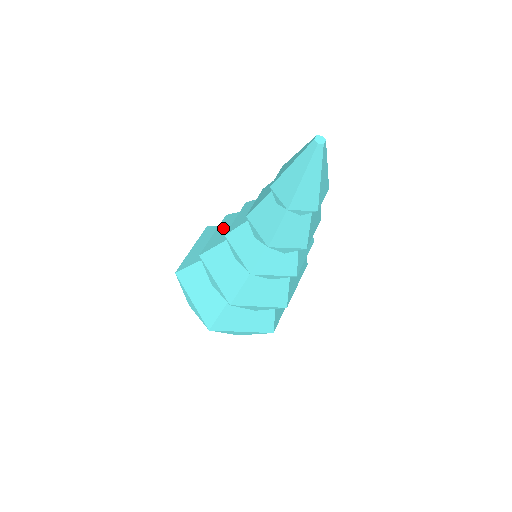
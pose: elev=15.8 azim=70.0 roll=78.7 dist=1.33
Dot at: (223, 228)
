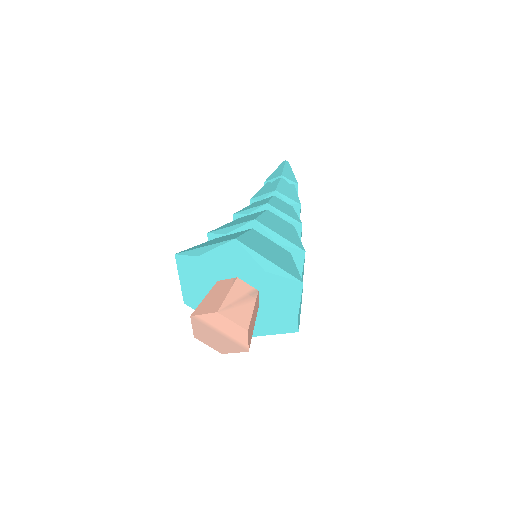
Dot at: occluded
